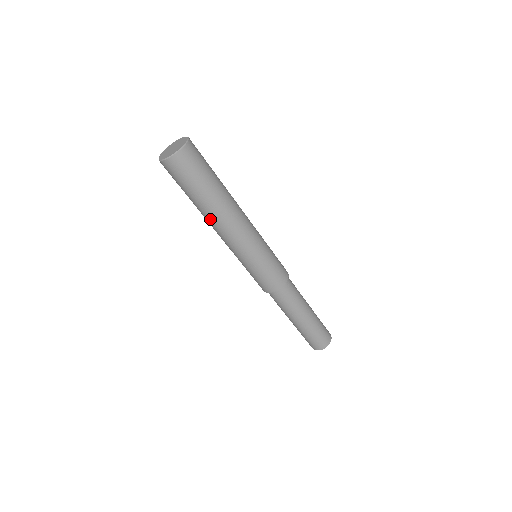
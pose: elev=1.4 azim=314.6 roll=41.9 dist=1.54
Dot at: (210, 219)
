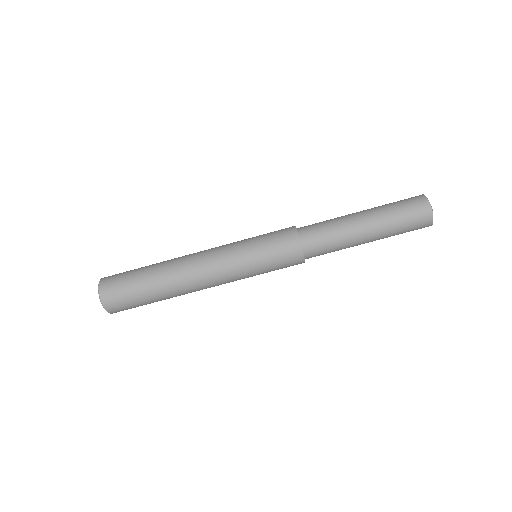
Dot at: occluded
